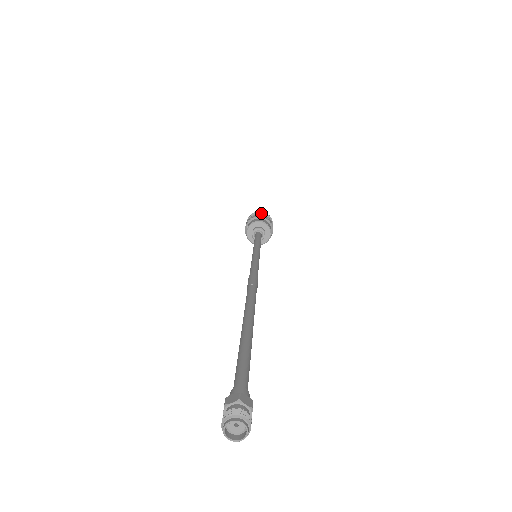
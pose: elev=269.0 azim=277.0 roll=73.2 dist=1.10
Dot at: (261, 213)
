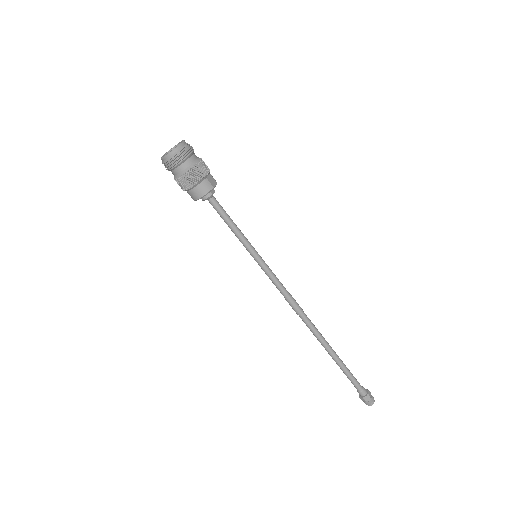
Dot at: (175, 167)
